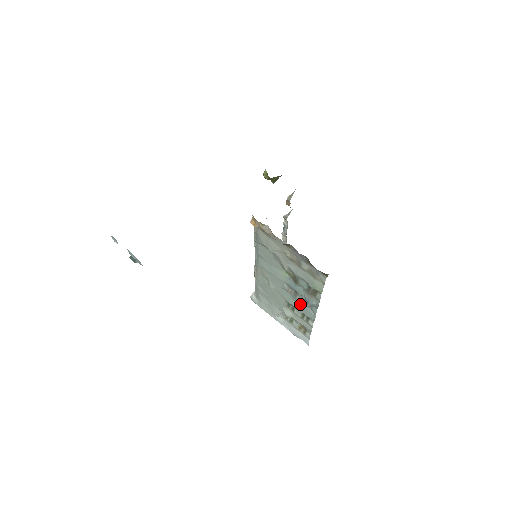
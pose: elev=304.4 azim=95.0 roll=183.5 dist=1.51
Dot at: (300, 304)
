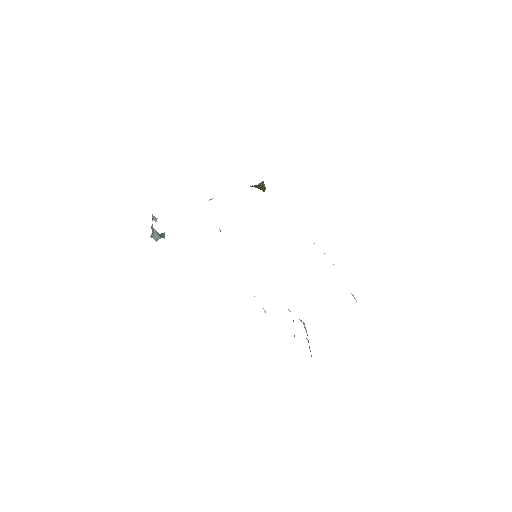
Dot at: occluded
